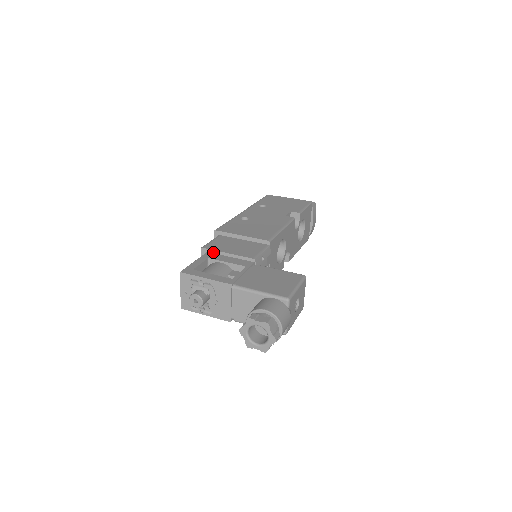
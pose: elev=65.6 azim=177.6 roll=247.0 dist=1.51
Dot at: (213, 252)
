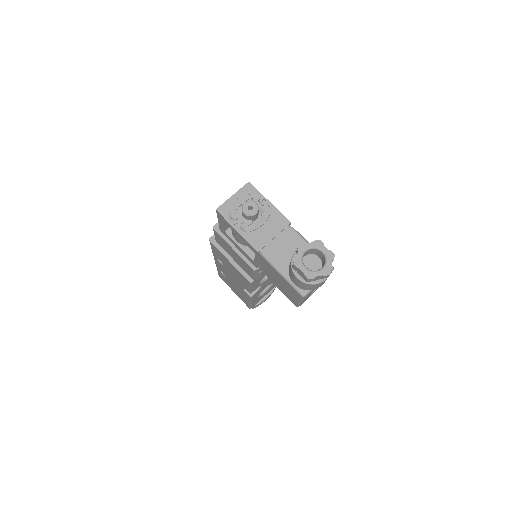
Dot at: occluded
